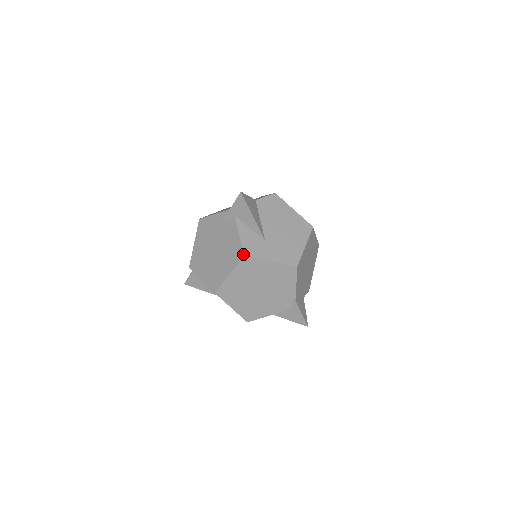
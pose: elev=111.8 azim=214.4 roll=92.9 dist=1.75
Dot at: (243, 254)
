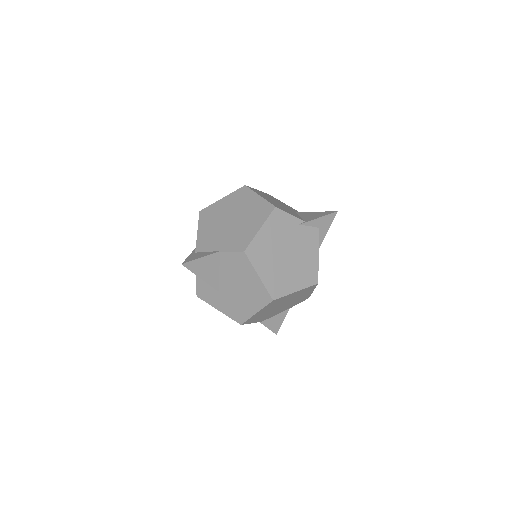
Dot at: (196, 294)
